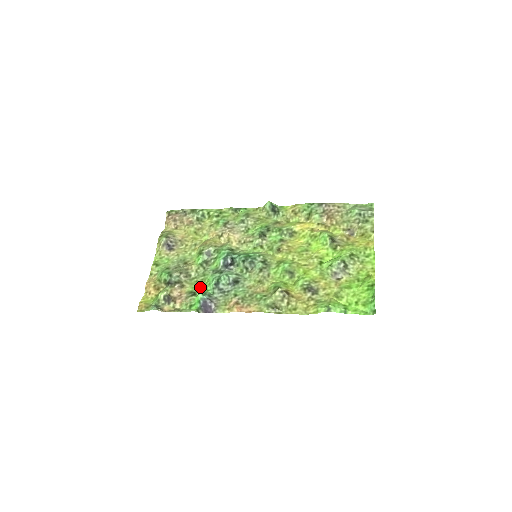
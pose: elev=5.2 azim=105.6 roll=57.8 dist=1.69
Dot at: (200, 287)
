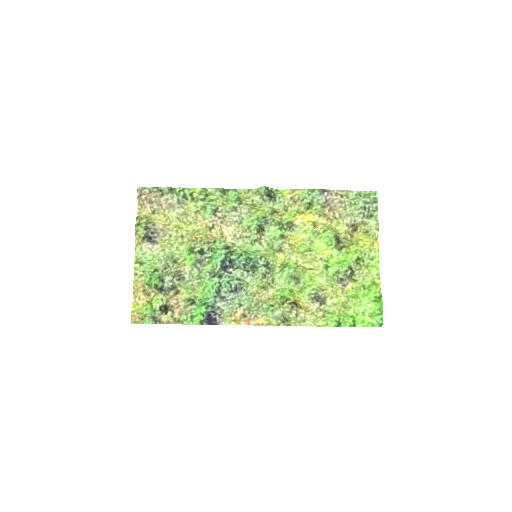
Dot at: (198, 292)
